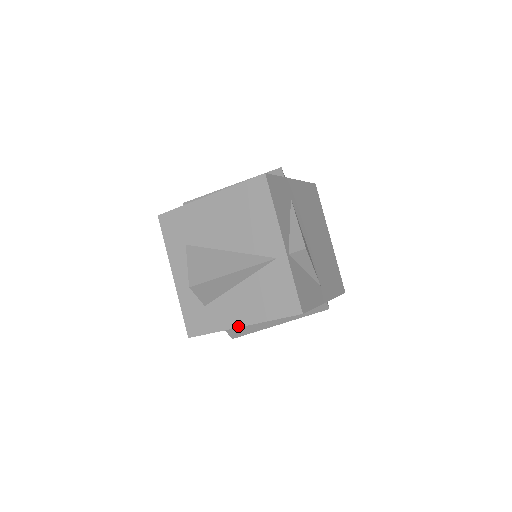
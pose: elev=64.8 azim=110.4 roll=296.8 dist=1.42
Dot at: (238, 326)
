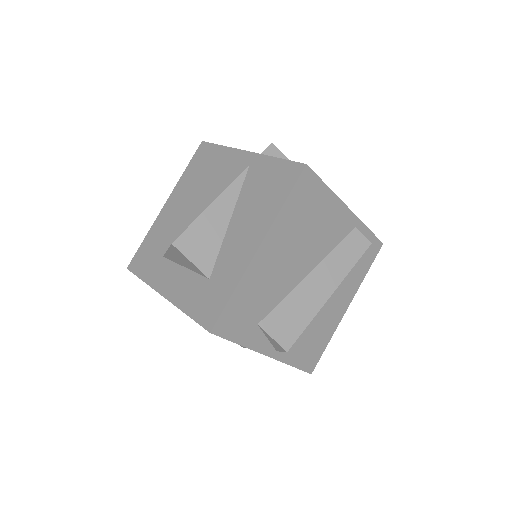
Dot at: (255, 251)
